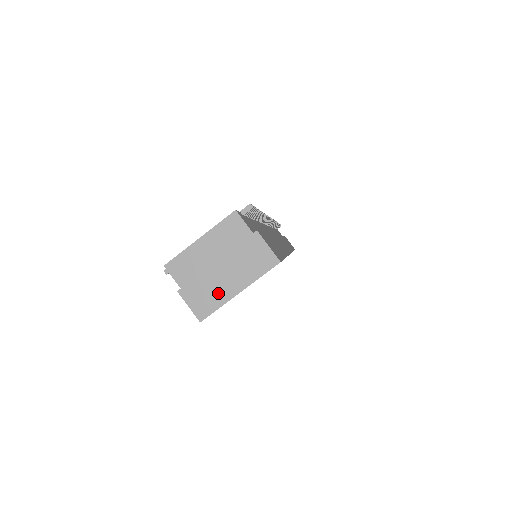
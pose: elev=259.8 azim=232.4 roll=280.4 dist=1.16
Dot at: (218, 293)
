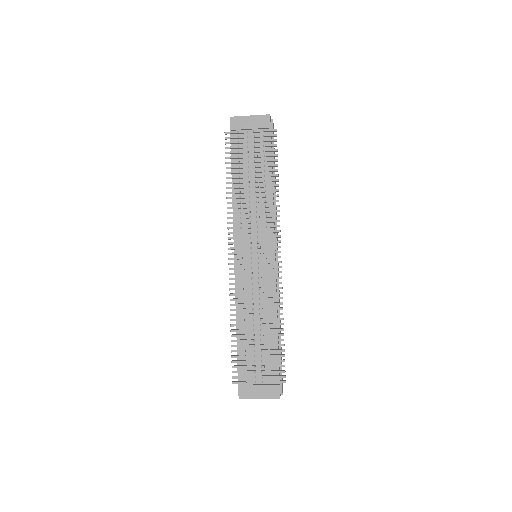
Dot at: occluded
